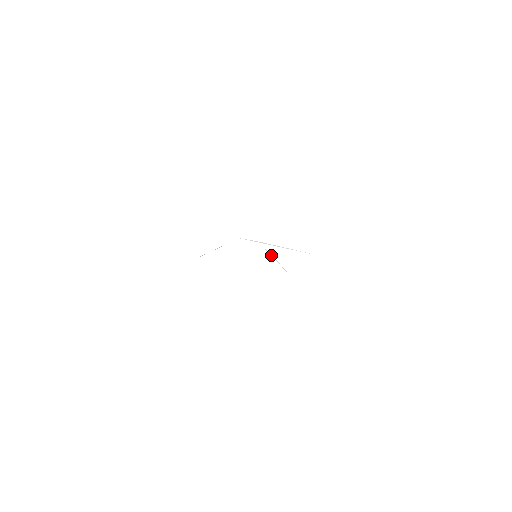
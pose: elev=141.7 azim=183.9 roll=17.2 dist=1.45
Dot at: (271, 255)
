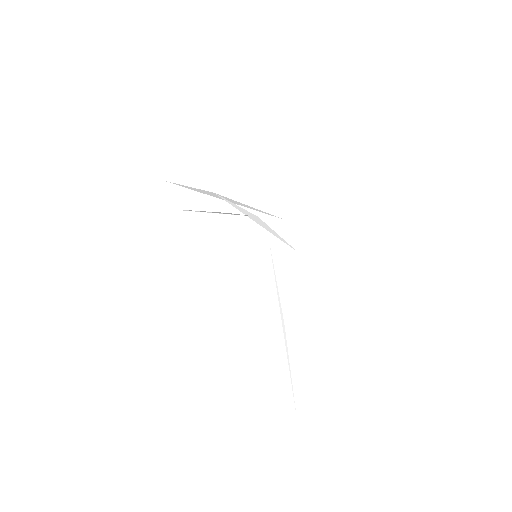
Dot at: (273, 266)
